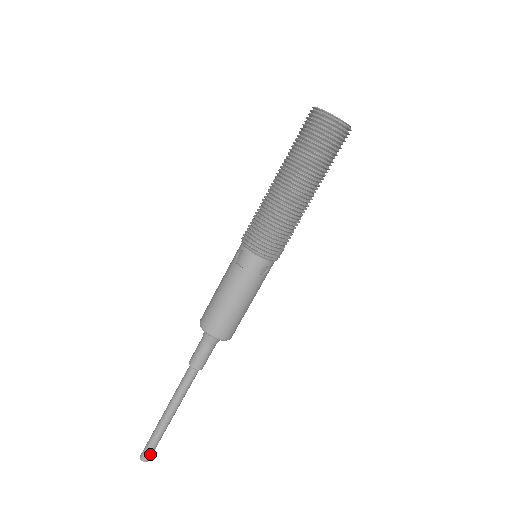
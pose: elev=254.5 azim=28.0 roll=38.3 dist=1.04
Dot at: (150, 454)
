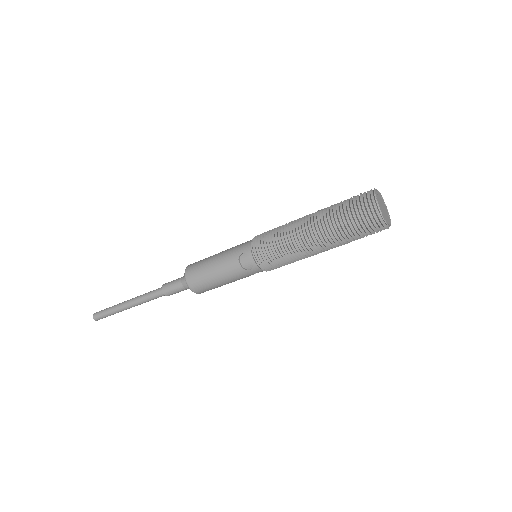
Dot at: occluded
